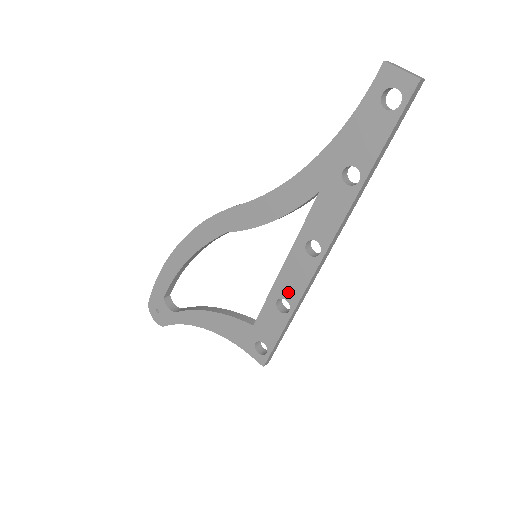
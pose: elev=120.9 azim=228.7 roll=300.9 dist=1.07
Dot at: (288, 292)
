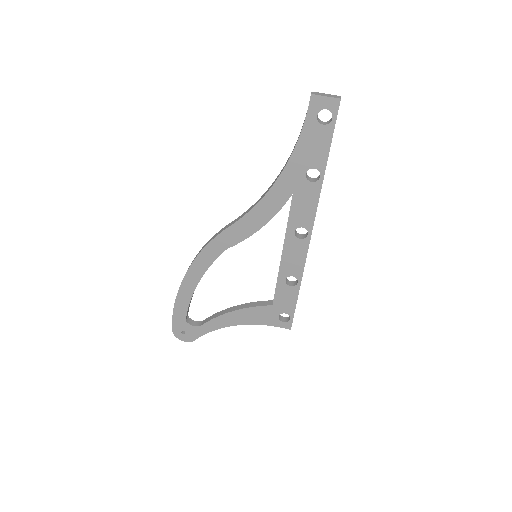
Dot at: (292, 270)
